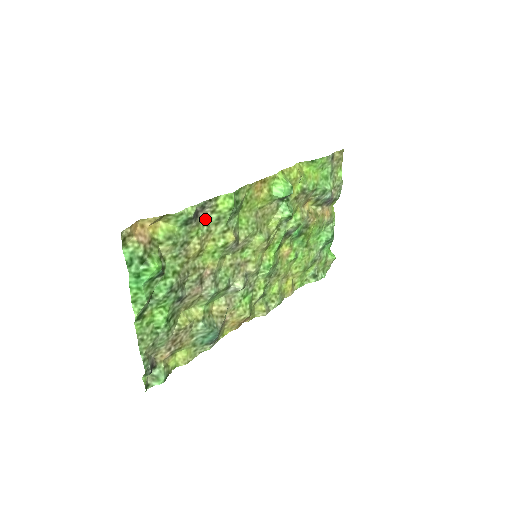
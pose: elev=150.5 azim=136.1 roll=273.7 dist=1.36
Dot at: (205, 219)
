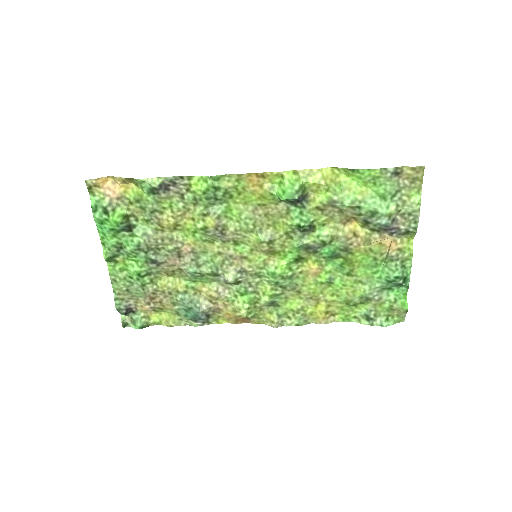
Dot at: (182, 195)
